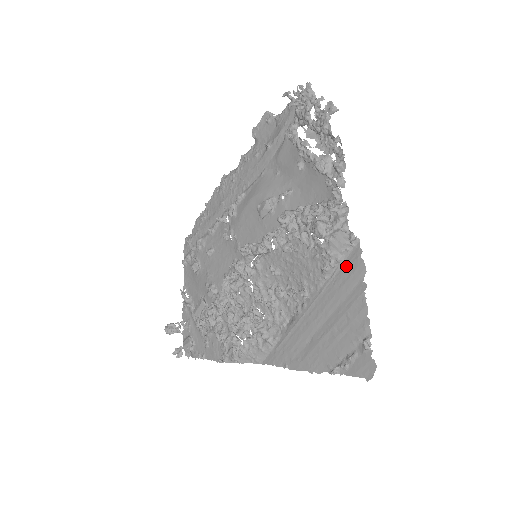
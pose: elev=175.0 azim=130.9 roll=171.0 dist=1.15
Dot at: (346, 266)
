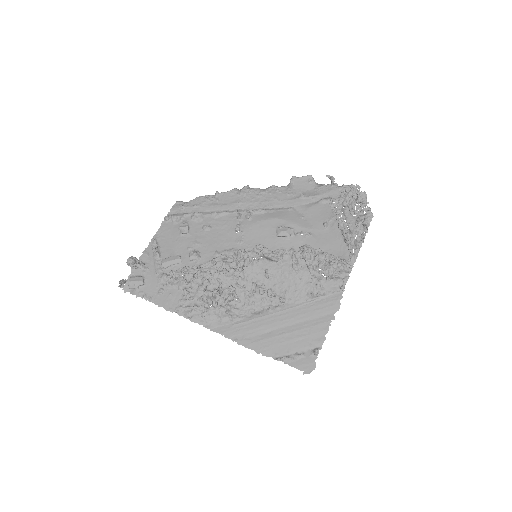
Dot at: (326, 300)
